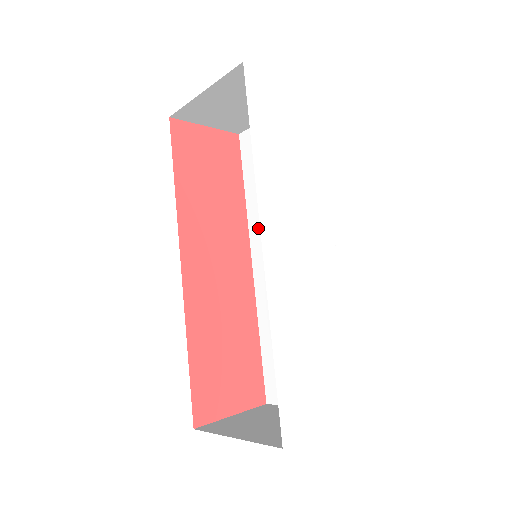
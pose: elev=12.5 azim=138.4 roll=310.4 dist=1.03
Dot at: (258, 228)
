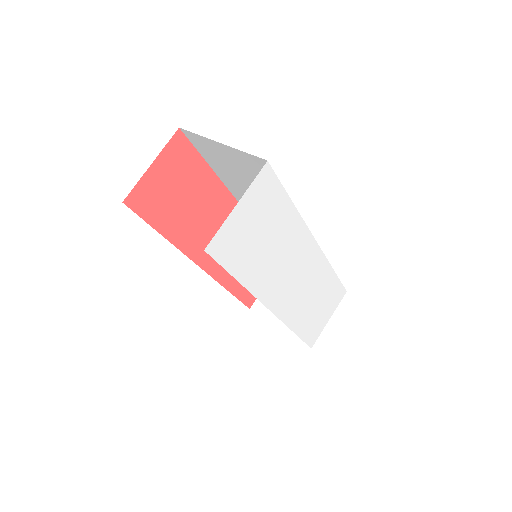
Dot at: (239, 196)
